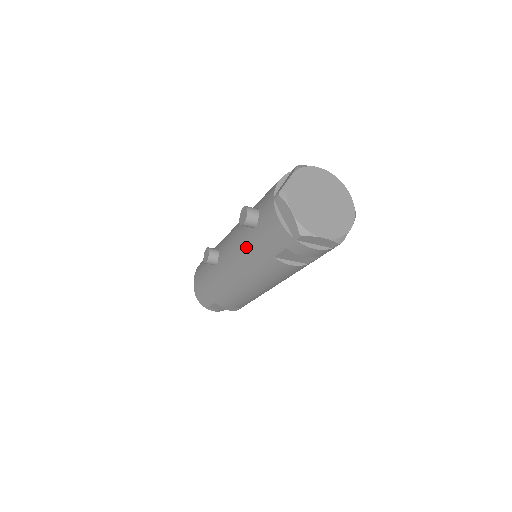
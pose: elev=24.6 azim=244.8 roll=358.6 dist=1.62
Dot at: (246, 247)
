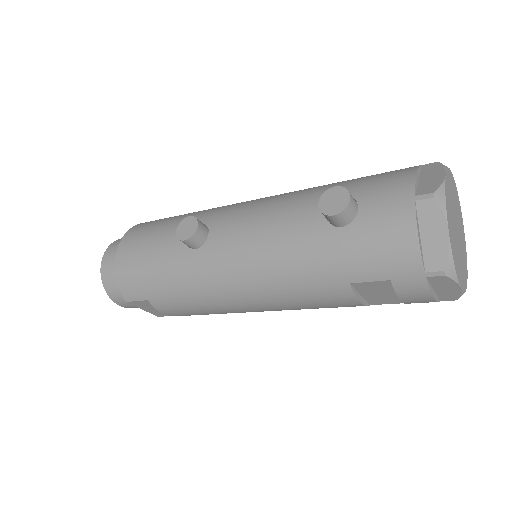
Dot at: (298, 248)
